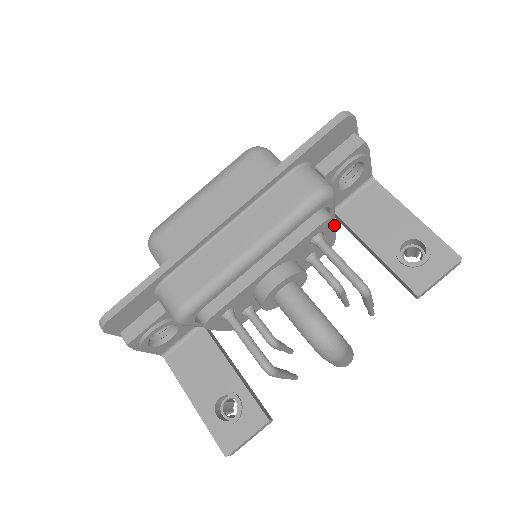
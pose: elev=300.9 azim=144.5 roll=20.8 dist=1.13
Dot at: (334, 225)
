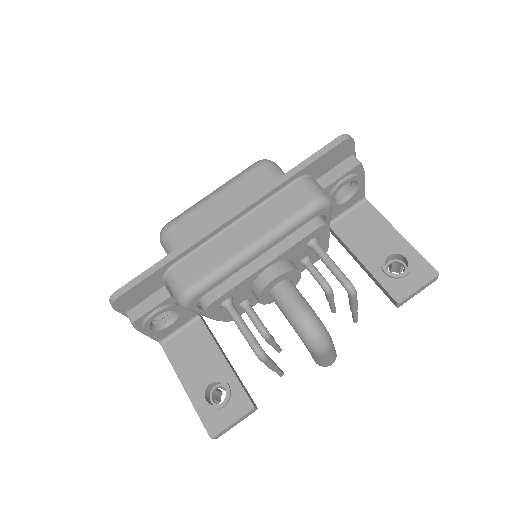
Dot at: (328, 232)
